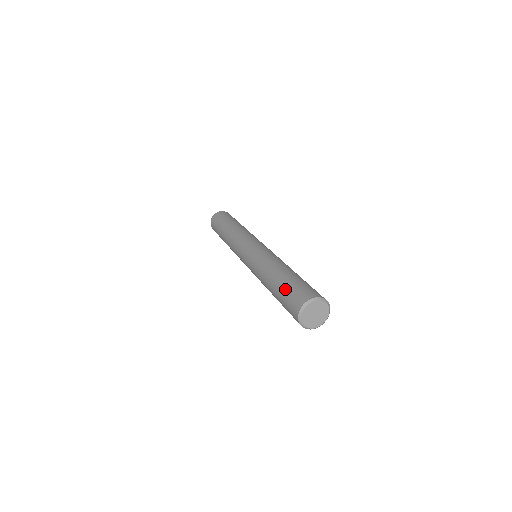
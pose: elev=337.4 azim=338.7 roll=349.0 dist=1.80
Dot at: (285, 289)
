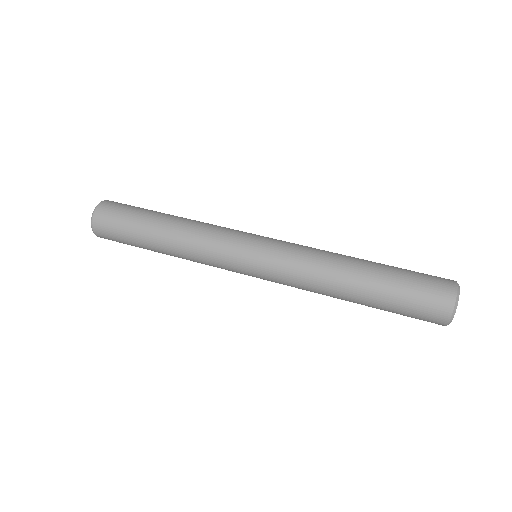
Dot at: (405, 275)
